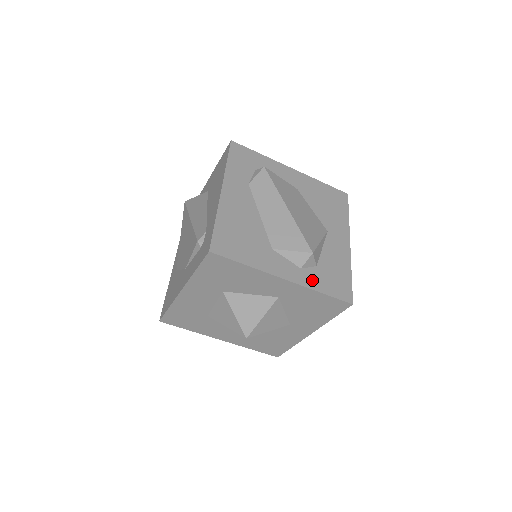
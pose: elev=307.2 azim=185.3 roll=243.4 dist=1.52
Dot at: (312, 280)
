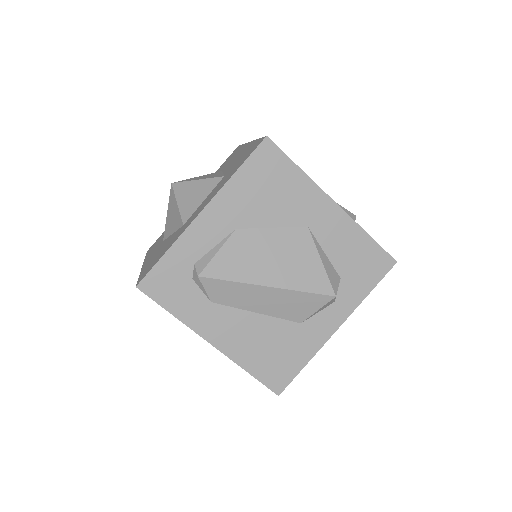
Dot at: (352, 296)
